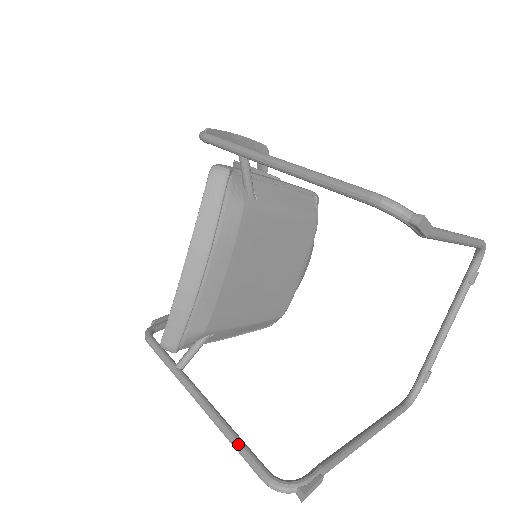
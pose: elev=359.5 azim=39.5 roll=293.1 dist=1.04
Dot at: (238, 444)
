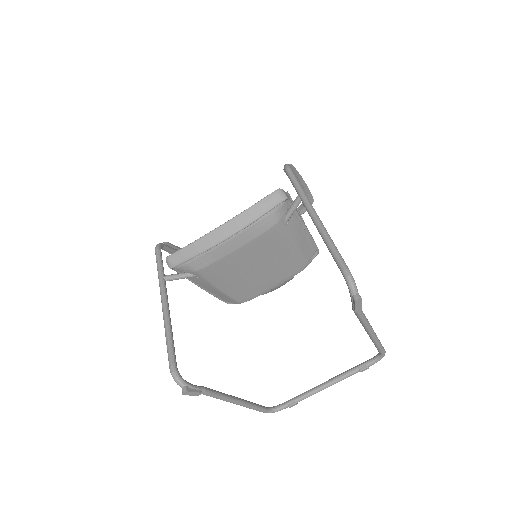
Dot at: (170, 341)
